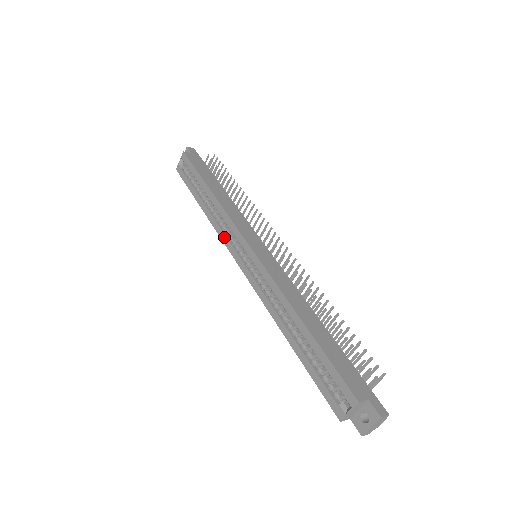
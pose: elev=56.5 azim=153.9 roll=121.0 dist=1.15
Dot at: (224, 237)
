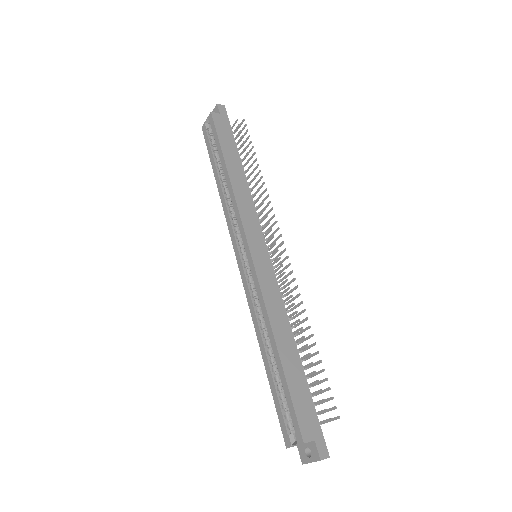
Dot at: (230, 226)
